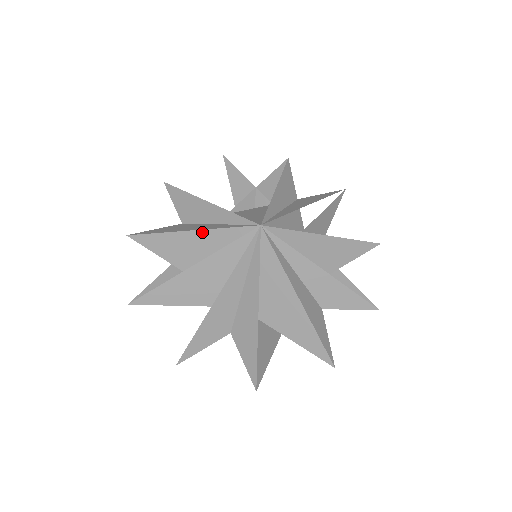
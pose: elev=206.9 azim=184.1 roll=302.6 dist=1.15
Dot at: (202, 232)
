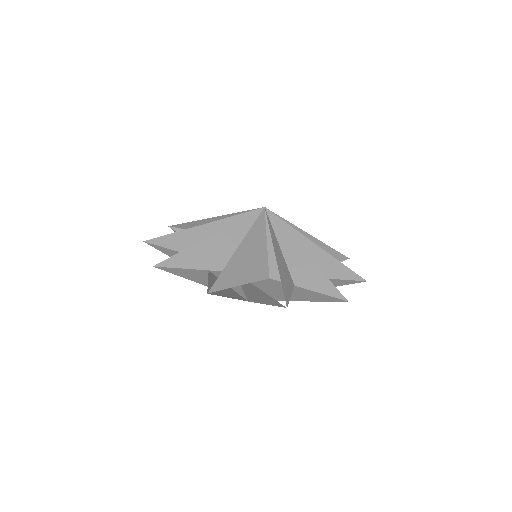
Dot at: (223, 231)
